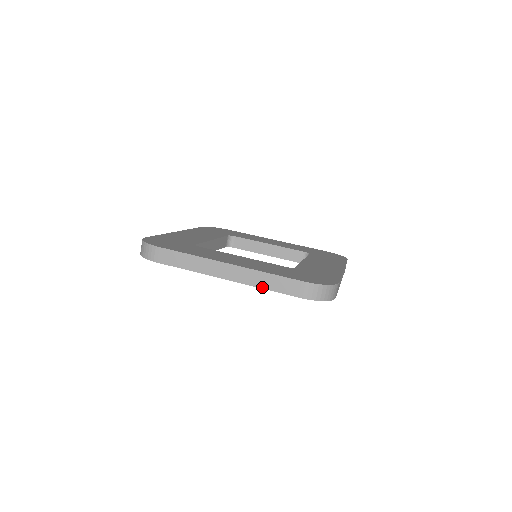
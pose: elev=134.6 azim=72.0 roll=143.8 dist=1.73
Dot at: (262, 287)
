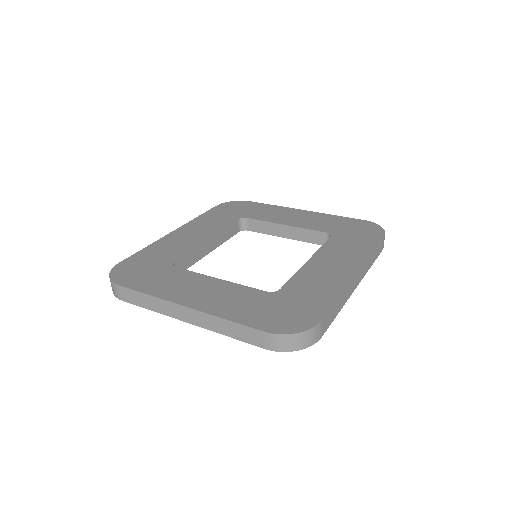
Dot at: (224, 334)
